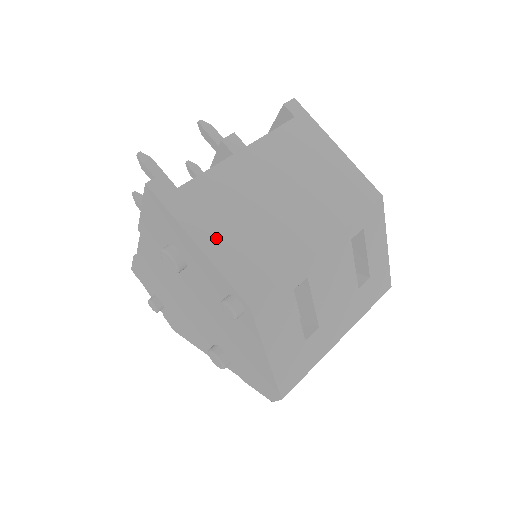
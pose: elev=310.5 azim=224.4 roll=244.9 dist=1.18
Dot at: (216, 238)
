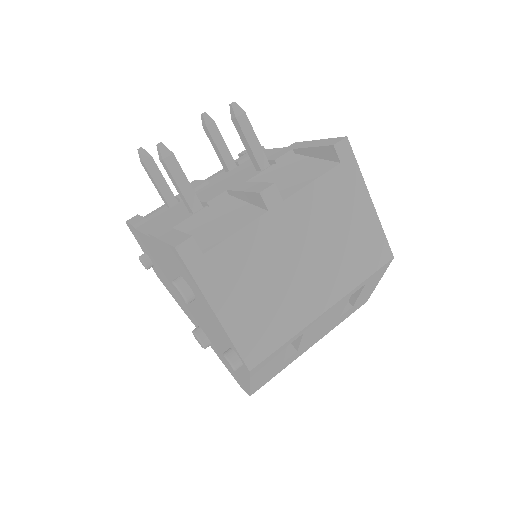
Dot at: (233, 306)
